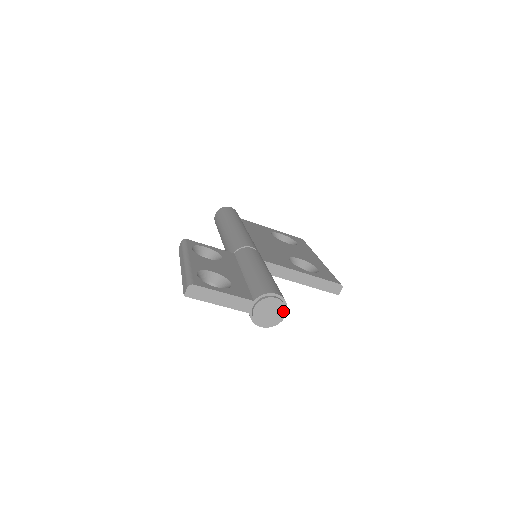
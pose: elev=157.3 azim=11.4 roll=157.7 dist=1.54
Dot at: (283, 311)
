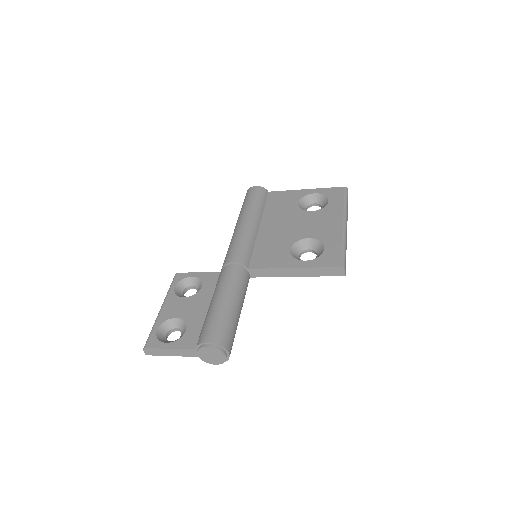
Dot at: (222, 353)
